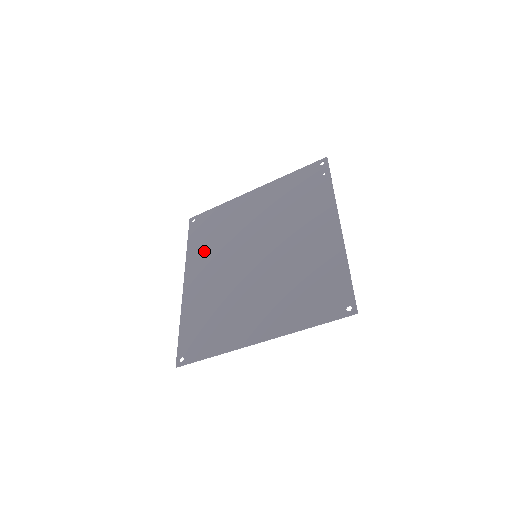
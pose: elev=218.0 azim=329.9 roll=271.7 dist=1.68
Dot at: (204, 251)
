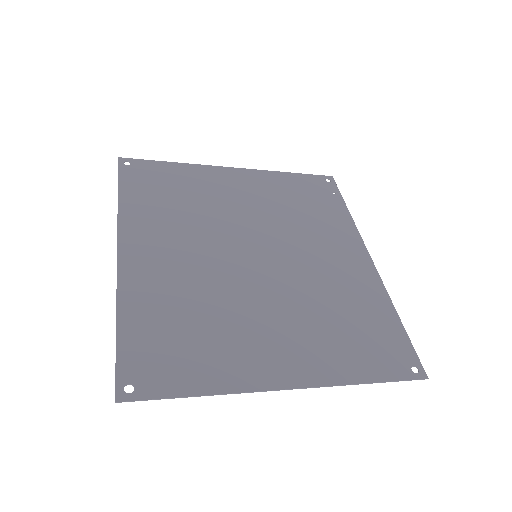
Dot at: (157, 216)
